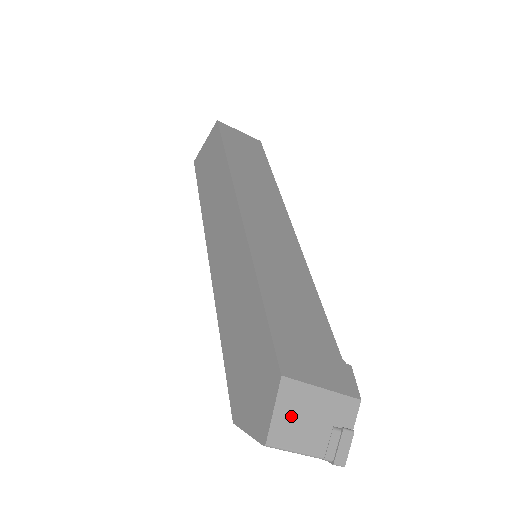
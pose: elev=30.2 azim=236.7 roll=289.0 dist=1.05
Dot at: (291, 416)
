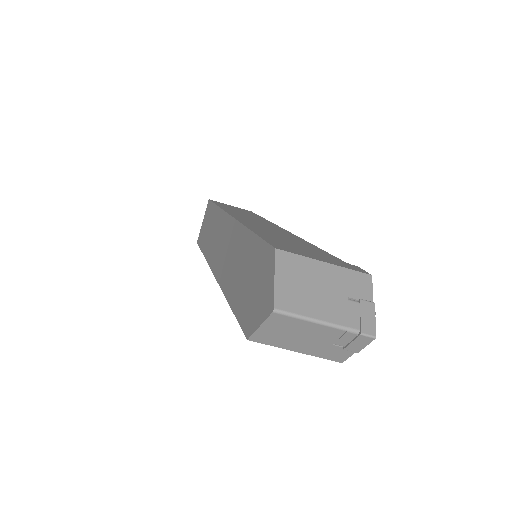
Dot at: (296, 284)
